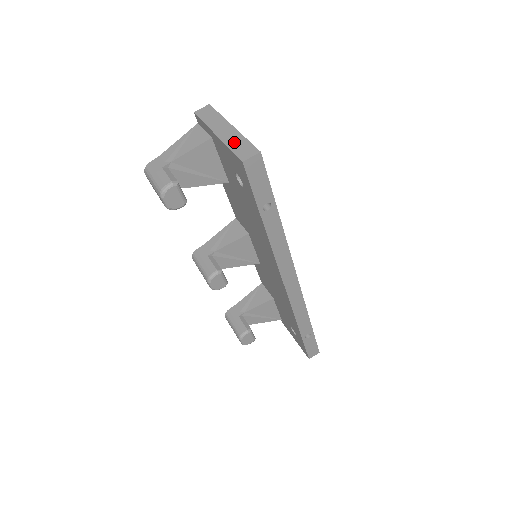
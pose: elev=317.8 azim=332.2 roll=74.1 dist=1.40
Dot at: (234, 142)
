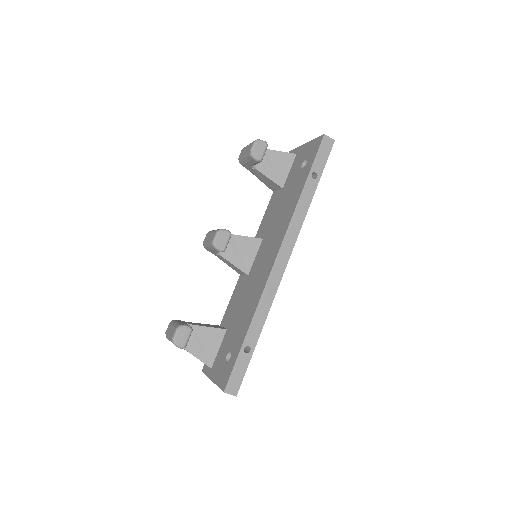
Dot at: occluded
